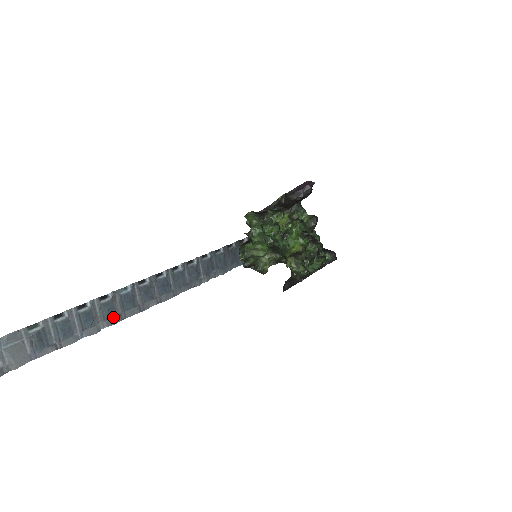
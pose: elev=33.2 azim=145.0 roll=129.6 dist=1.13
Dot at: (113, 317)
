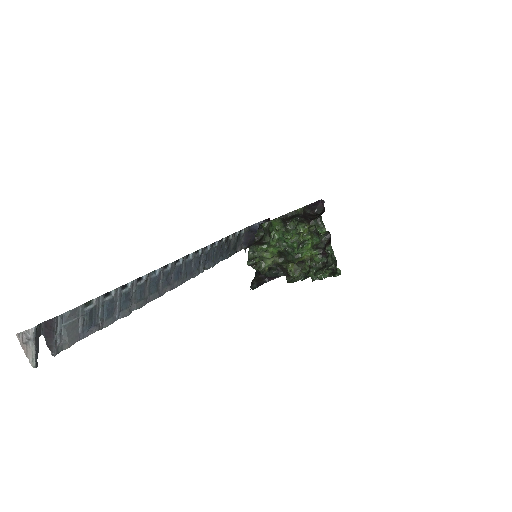
Dot at: (142, 300)
